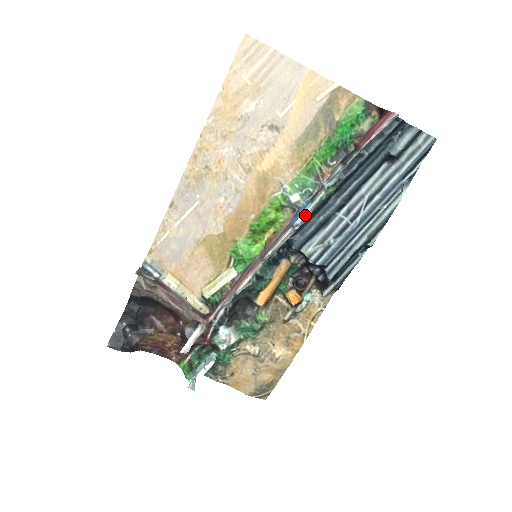
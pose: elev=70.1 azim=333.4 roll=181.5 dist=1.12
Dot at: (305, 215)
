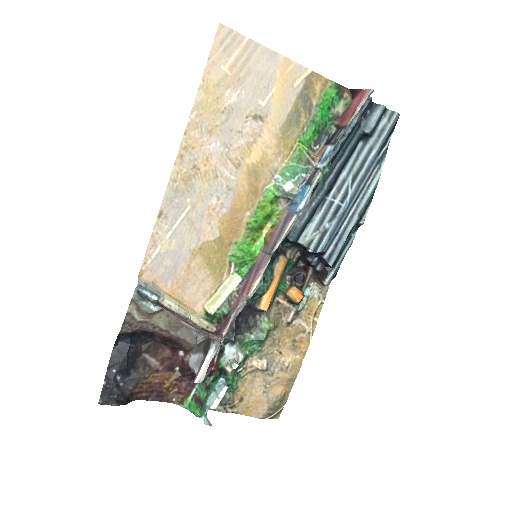
Dot at: (306, 199)
